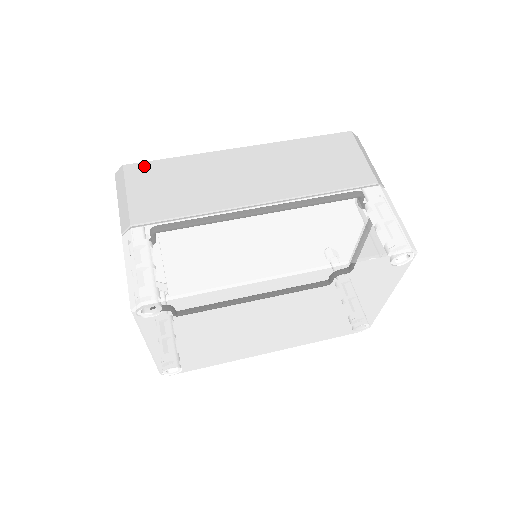
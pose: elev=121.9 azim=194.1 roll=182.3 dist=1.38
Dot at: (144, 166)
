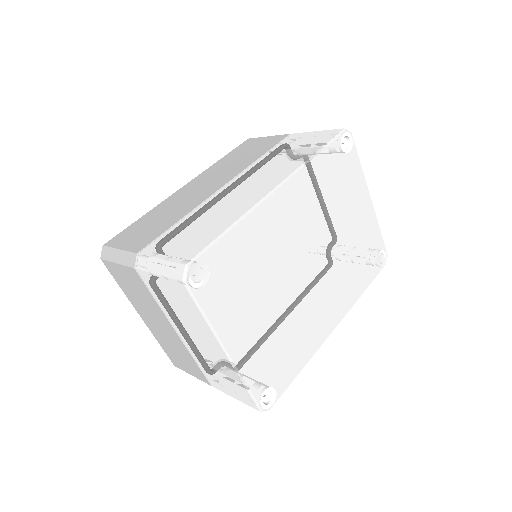
Dot at: (120, 235)
